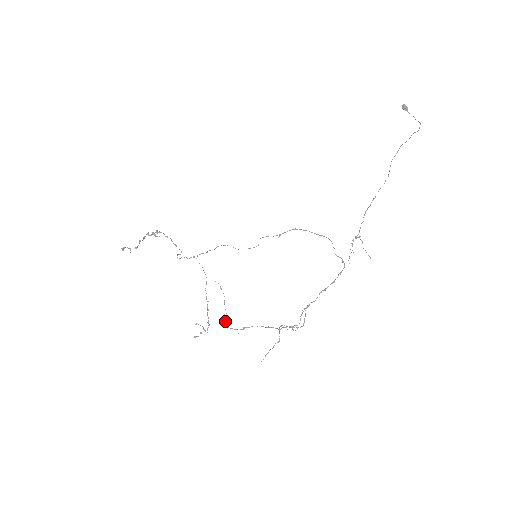
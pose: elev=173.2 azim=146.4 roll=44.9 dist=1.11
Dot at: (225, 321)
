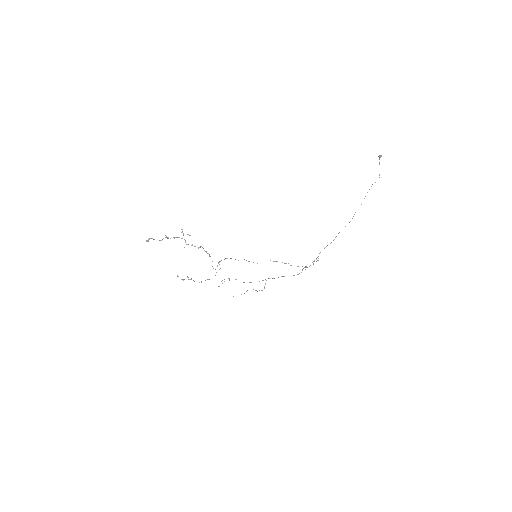
Dot at: occluded
